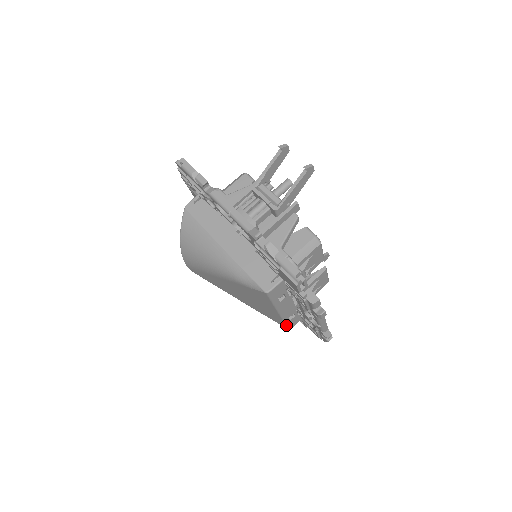
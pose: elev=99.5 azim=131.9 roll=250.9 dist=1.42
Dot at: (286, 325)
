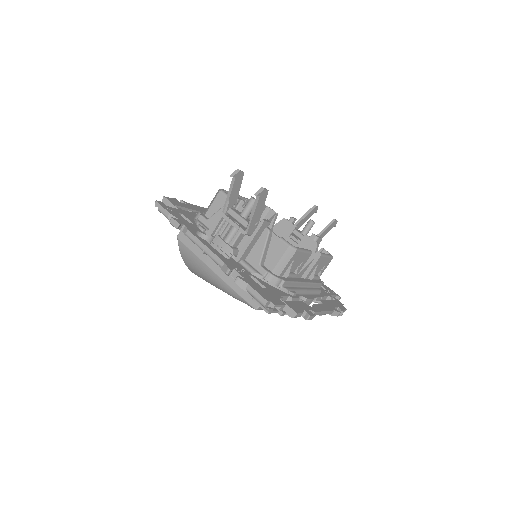
Dot at: occluded
